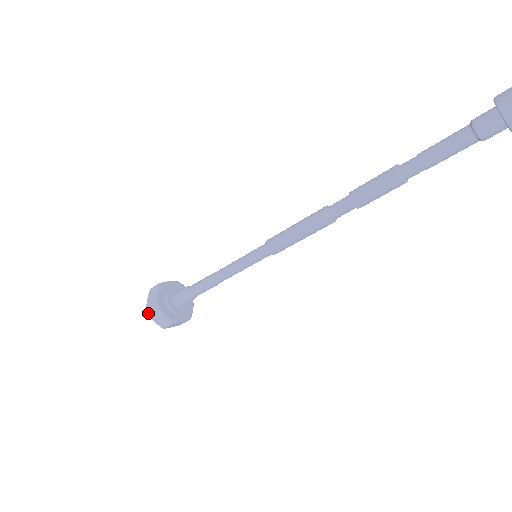
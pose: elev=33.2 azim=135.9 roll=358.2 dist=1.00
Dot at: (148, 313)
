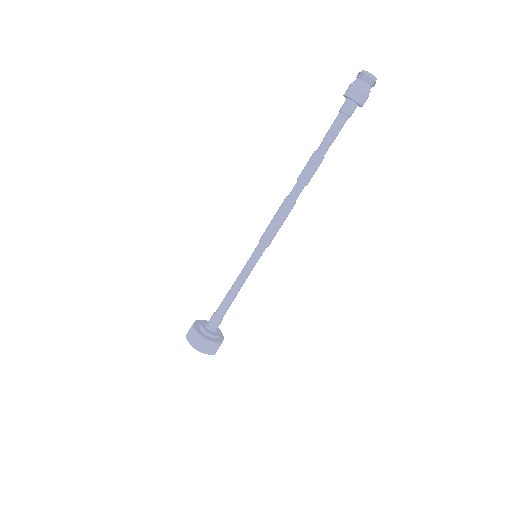
Dot at: (199, 351)
